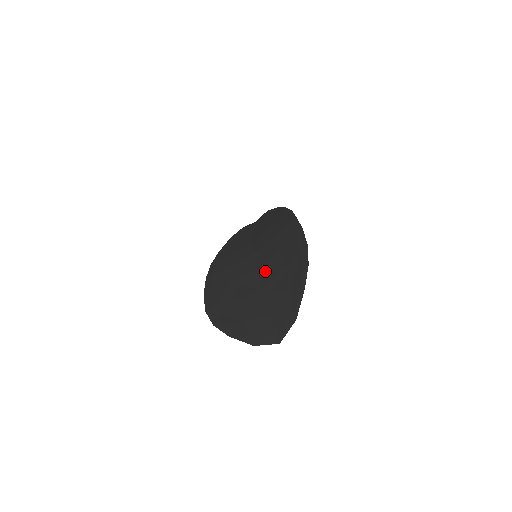
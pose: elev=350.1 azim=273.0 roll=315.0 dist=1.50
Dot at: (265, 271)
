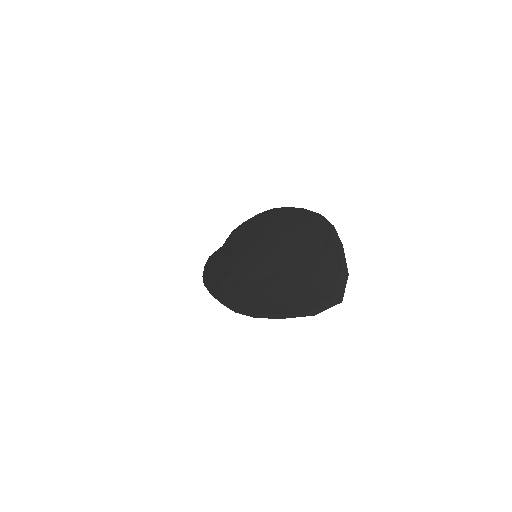
Dot at: (281, 257)
